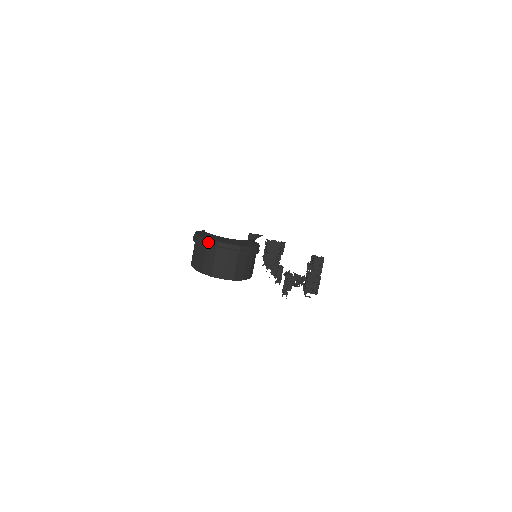
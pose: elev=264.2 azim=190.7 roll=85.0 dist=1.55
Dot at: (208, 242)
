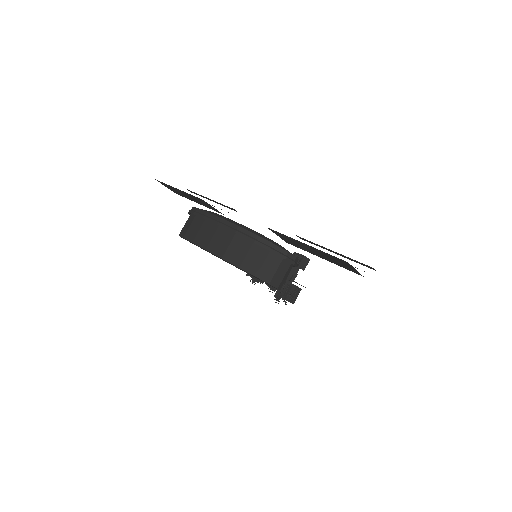
Dot at: (276, 248)
